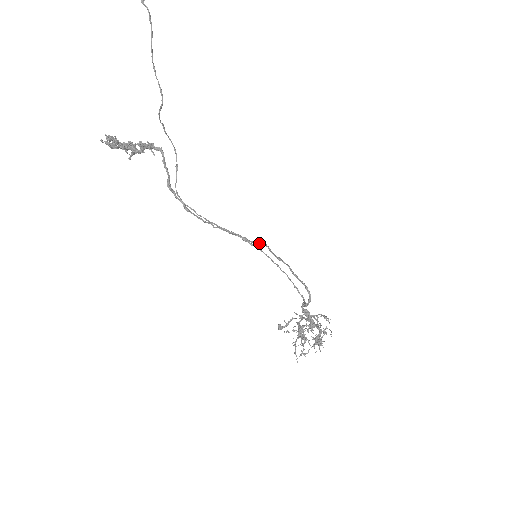
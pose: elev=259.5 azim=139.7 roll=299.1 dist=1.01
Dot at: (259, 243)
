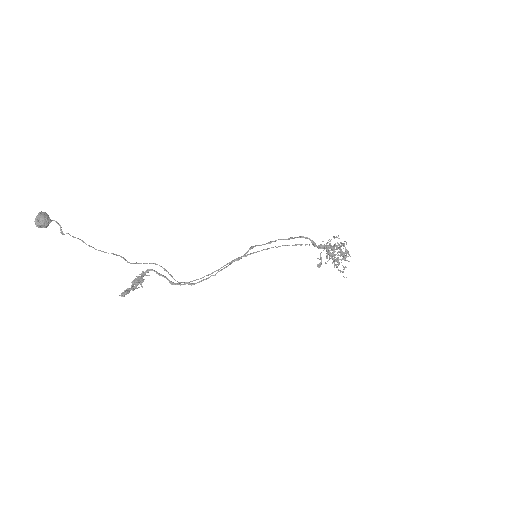
Dot at: (248, 251)
